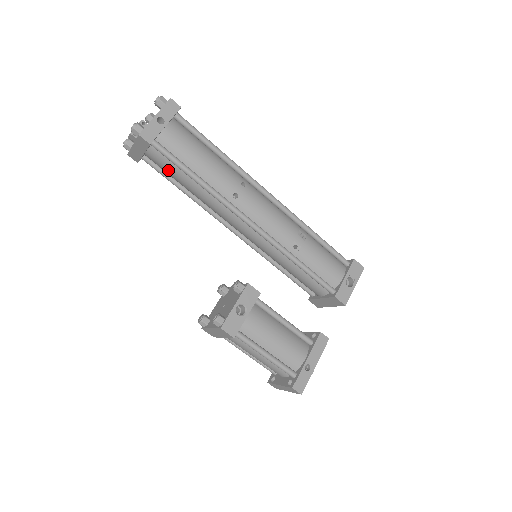
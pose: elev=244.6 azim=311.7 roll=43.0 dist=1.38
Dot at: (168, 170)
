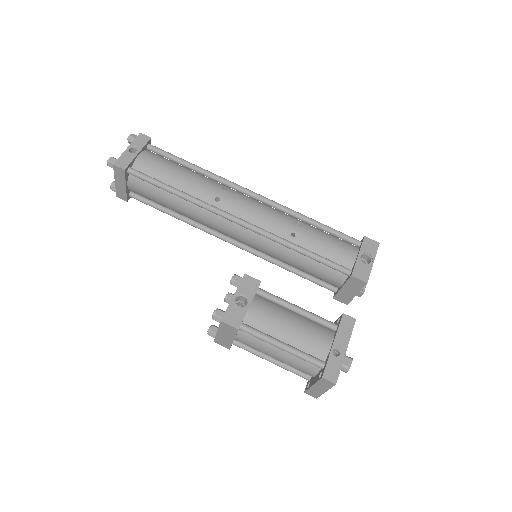
Dot at: (151, 195)
